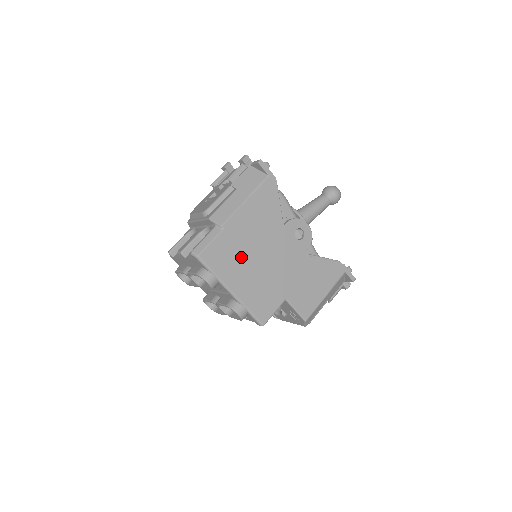
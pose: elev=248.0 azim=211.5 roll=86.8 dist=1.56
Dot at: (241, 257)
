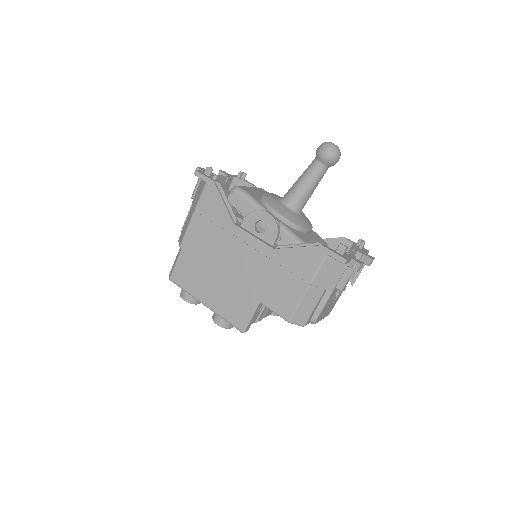
Dot at: (203, 270)
